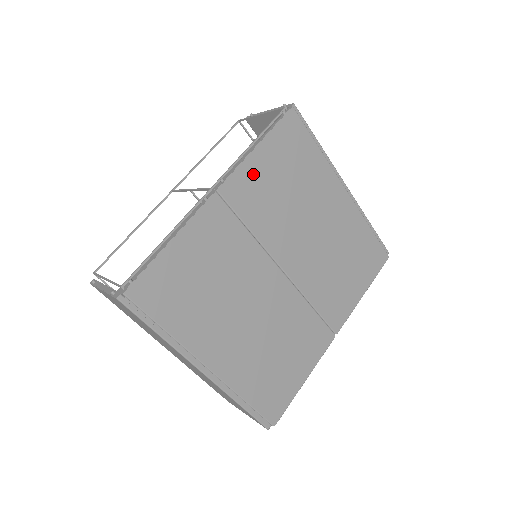
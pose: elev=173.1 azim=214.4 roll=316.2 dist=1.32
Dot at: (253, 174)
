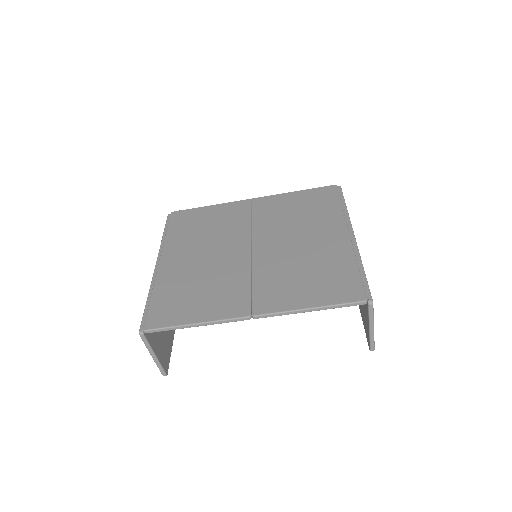
Dot at: (280, 200)
